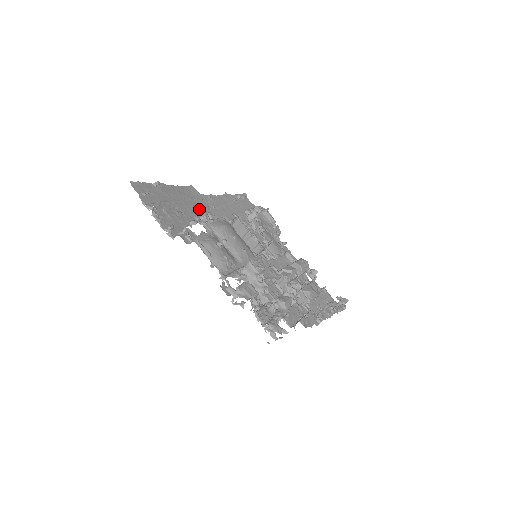
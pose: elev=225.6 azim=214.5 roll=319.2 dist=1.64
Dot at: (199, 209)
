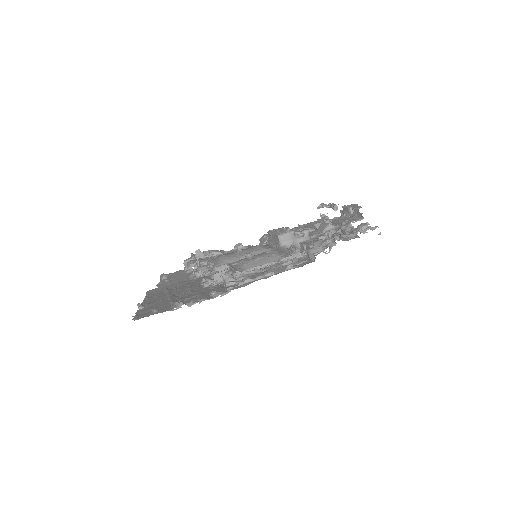
Dot at: (184, 286)
